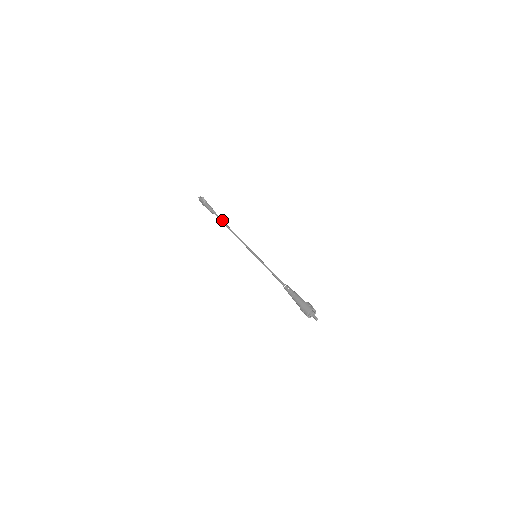
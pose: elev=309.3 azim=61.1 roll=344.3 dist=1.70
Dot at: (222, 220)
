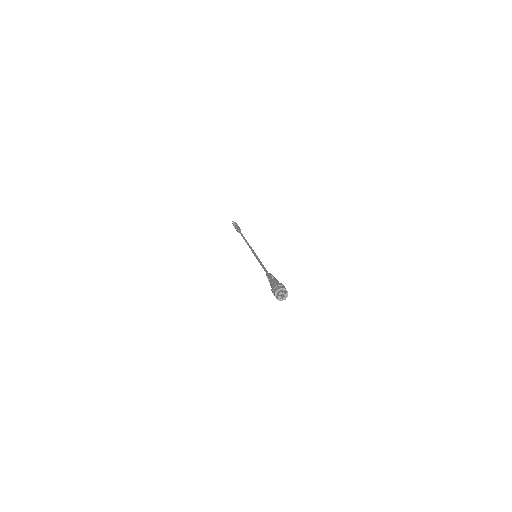
Dot at: (242, 235)
